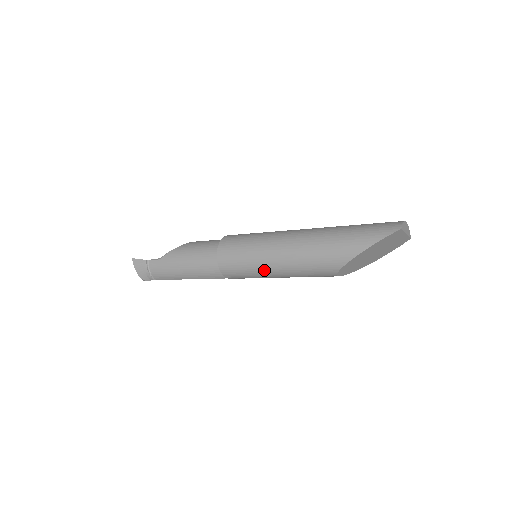
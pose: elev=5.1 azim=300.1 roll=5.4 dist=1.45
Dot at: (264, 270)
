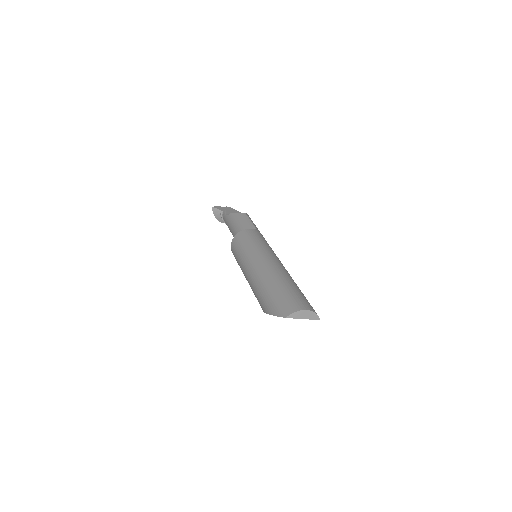
Dot at: occluded
